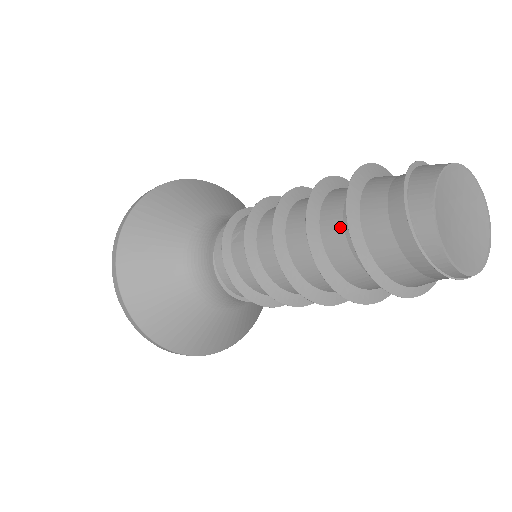
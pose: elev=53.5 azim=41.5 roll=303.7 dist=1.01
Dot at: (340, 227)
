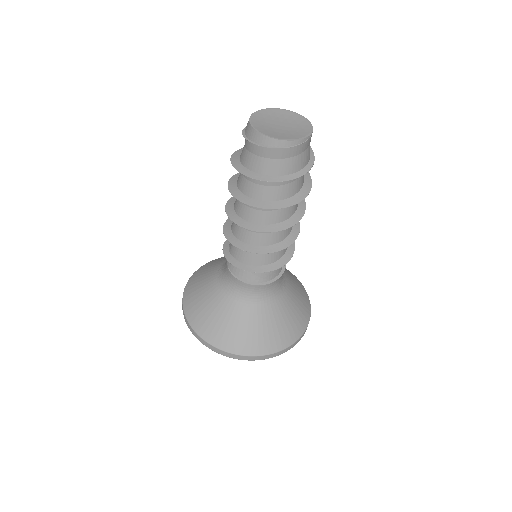
Dot at: (243, 179)
